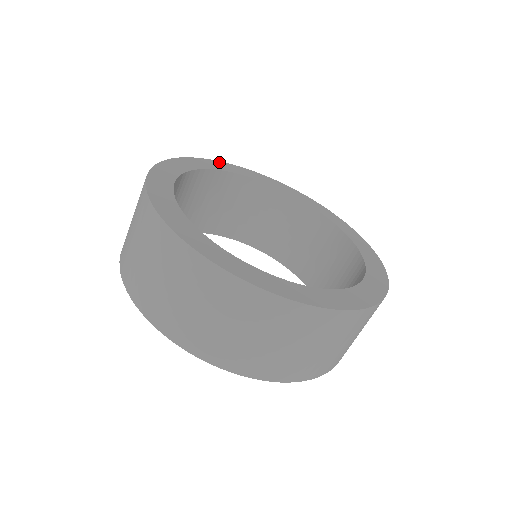
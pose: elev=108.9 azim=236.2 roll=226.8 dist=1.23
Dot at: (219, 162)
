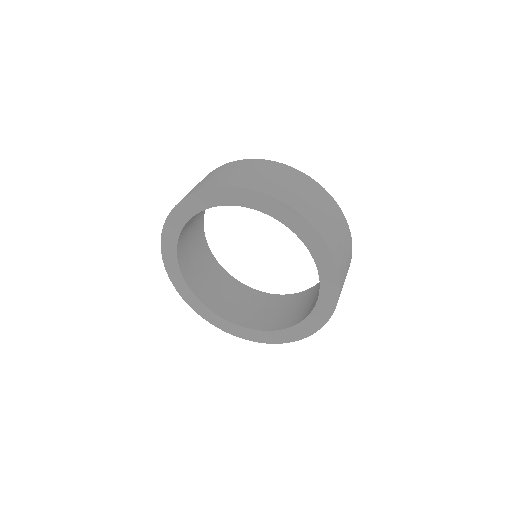
Dot at: occluded
